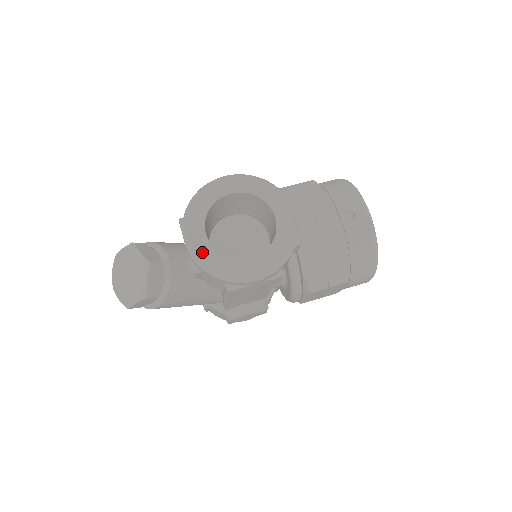
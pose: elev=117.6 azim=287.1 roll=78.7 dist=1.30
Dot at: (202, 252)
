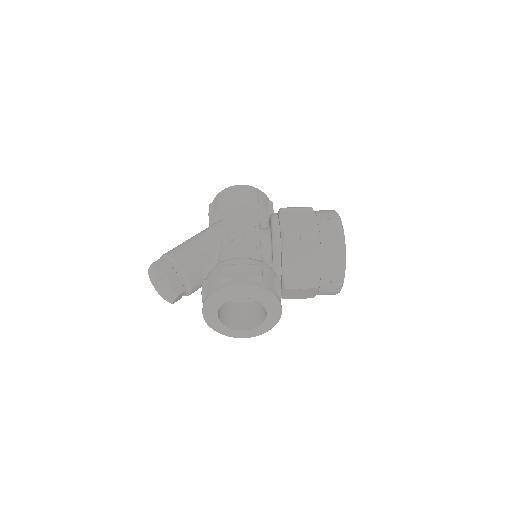
Dot at: (213, 323)
